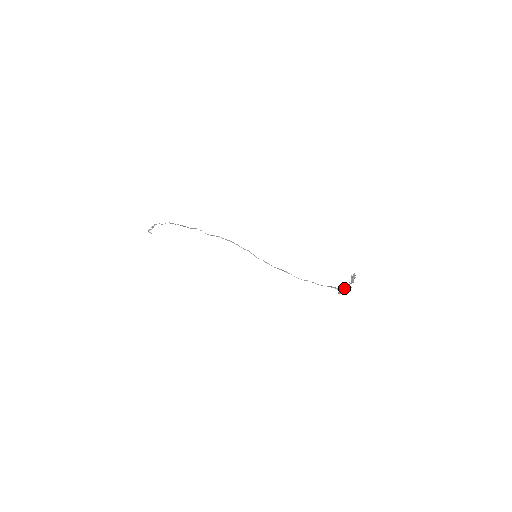
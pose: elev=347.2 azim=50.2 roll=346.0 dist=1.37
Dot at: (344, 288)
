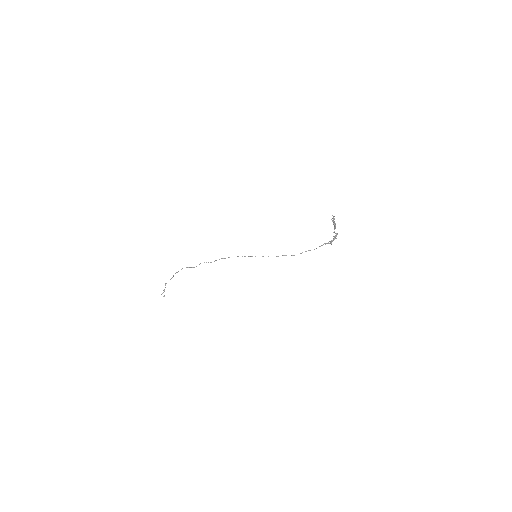
Dot at: (333, 238)
